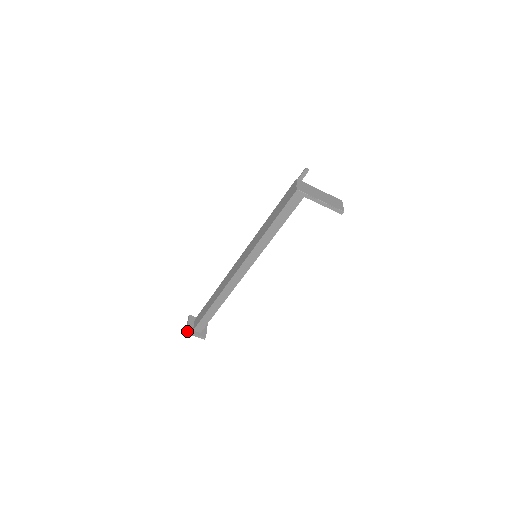
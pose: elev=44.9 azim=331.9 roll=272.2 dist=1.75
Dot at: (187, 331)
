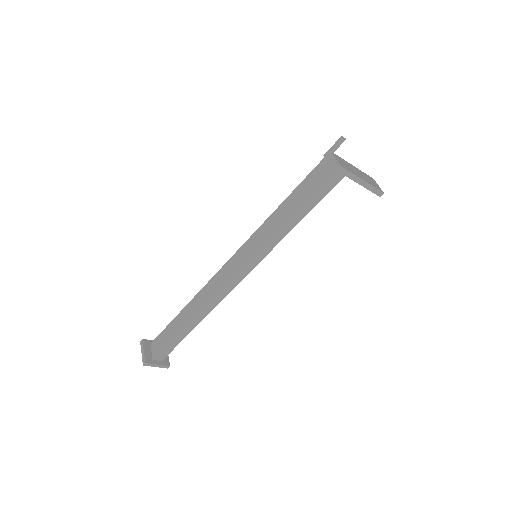
Dot at: (146, 362)
